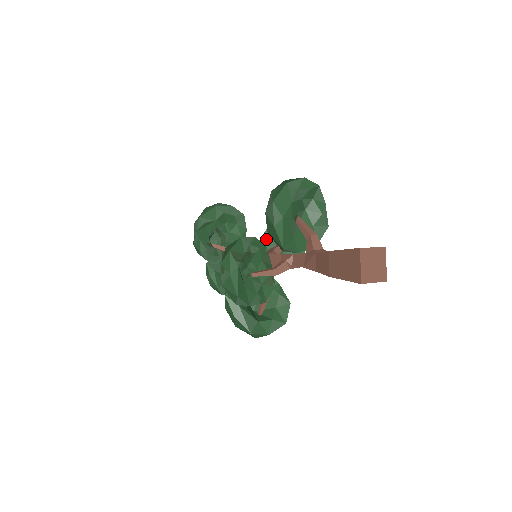
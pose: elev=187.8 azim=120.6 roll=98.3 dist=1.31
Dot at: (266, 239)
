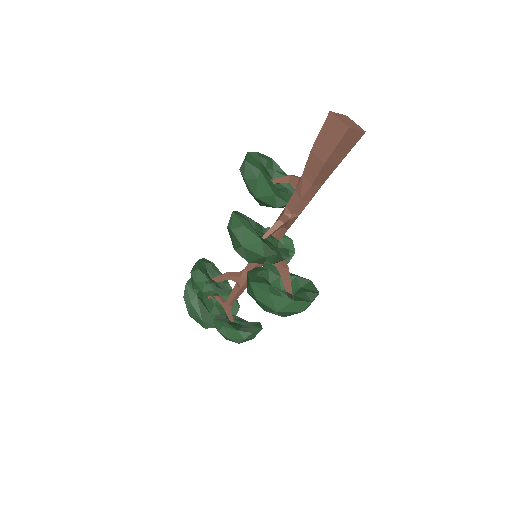
Dot at: occluded
